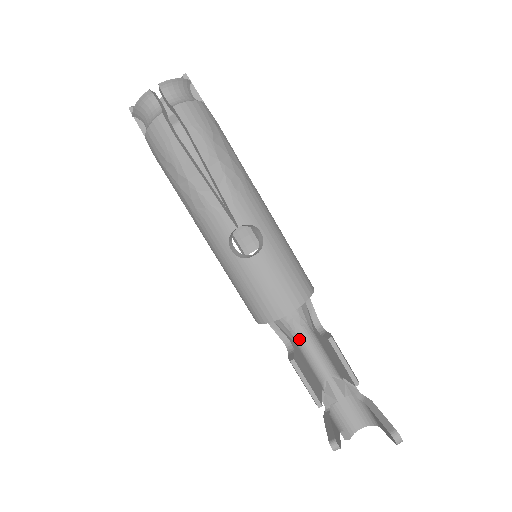
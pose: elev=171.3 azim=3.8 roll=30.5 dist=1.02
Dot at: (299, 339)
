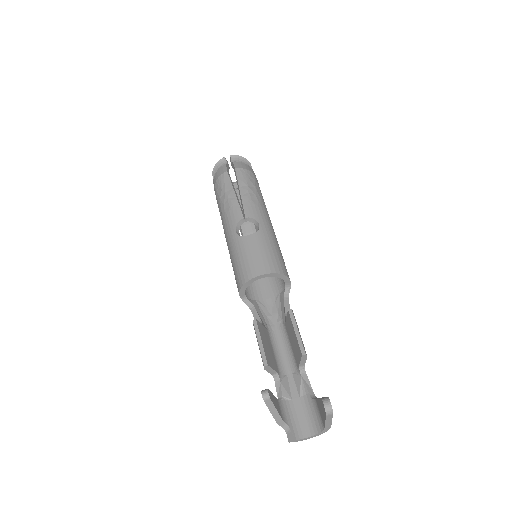
Dot at: (272, 332)
